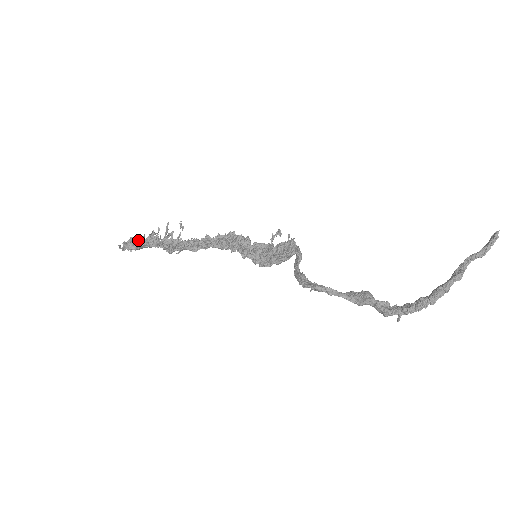
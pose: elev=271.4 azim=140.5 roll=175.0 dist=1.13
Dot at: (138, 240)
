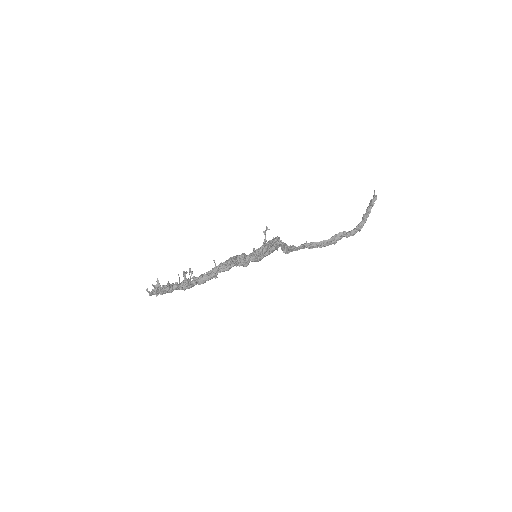
Dot at: occluded
